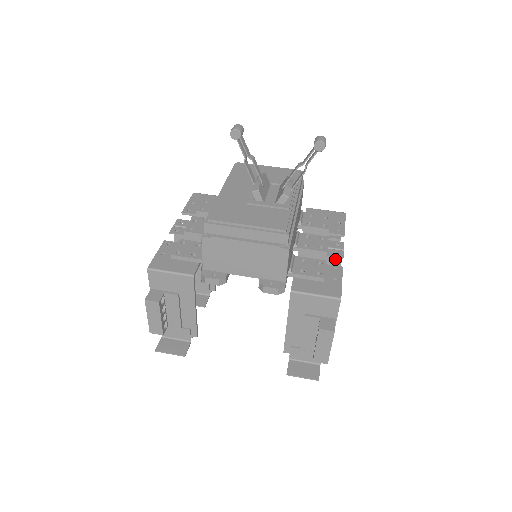
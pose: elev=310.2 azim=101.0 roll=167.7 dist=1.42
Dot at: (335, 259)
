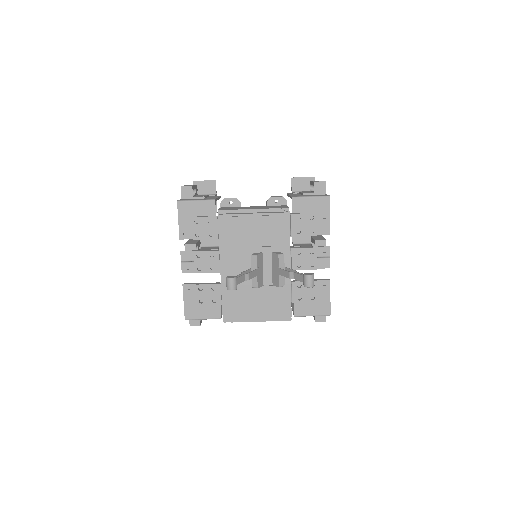
Dot at: occluded
